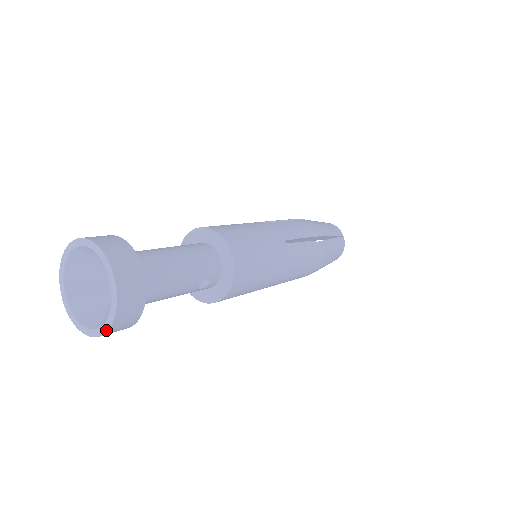
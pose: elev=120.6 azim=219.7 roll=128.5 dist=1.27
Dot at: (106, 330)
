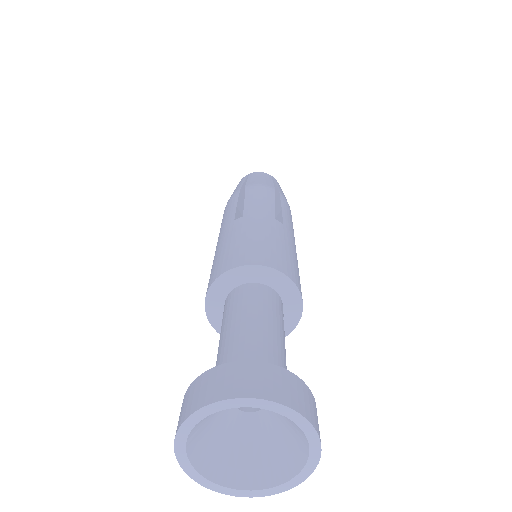
Dot at: (314, 468)
